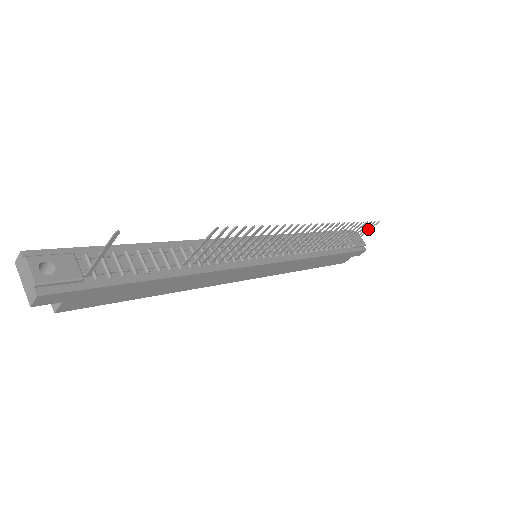
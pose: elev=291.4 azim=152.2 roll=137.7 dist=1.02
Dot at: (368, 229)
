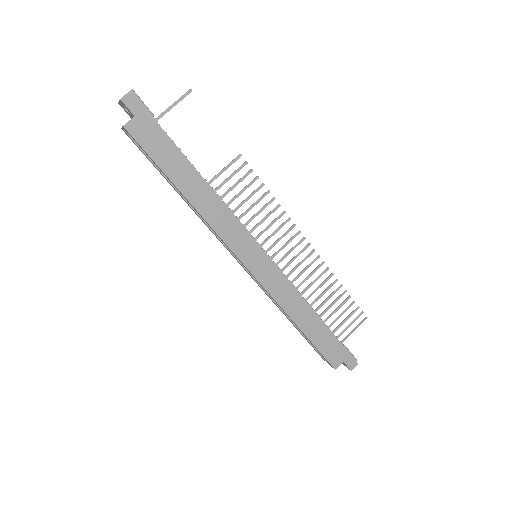
Dot at: (357, 325)
